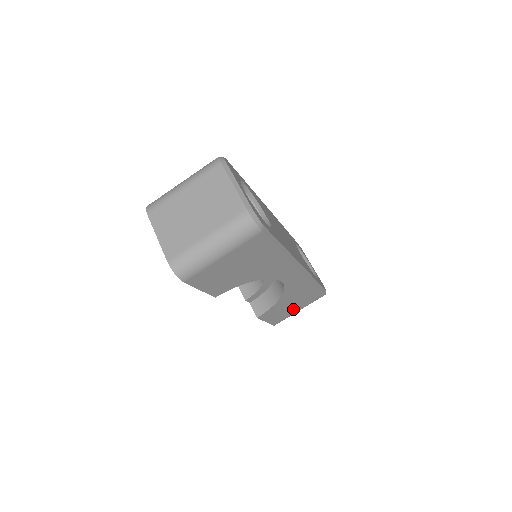
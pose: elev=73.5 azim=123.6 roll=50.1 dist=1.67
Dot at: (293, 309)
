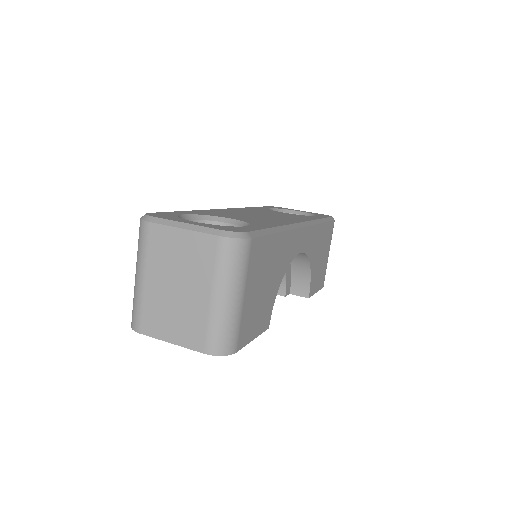
Dot at: (324, 259)
